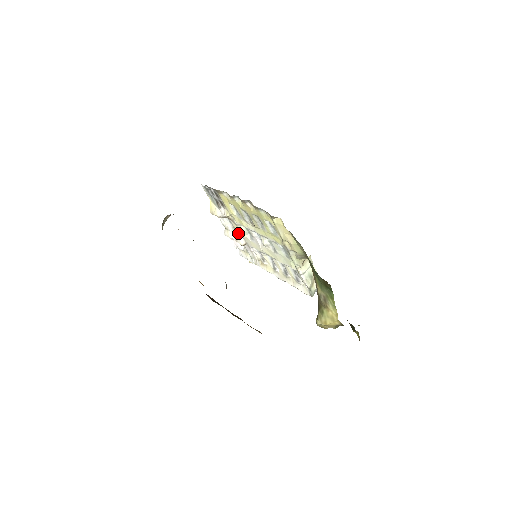
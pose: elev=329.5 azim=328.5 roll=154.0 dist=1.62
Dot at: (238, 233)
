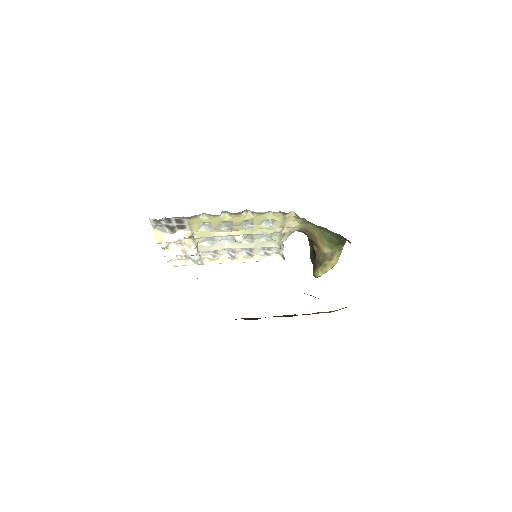
Dot at: (190, 246)
